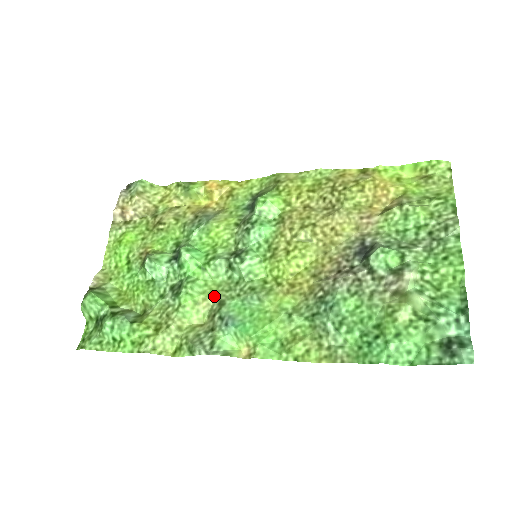
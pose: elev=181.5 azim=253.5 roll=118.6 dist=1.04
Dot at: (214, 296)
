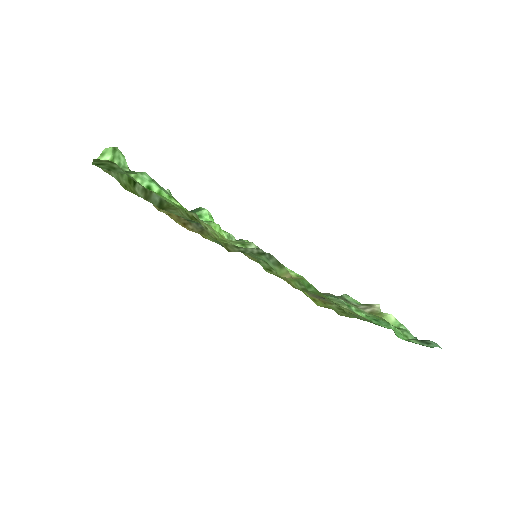
Dot at: occluded
